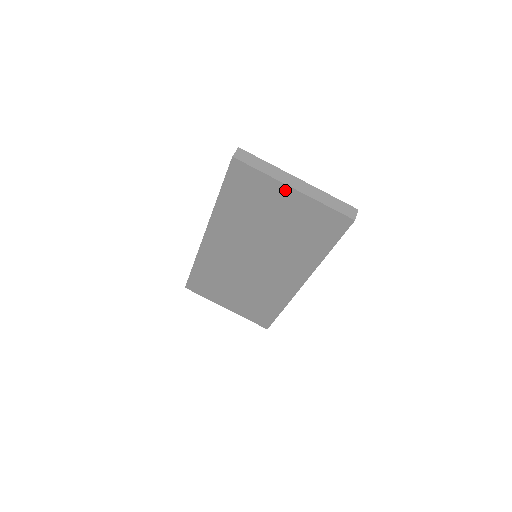
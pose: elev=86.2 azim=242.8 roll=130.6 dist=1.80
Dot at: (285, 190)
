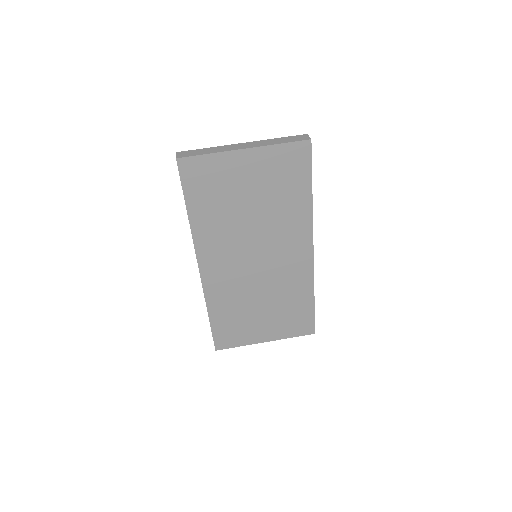
Dot at: (238, 157)
